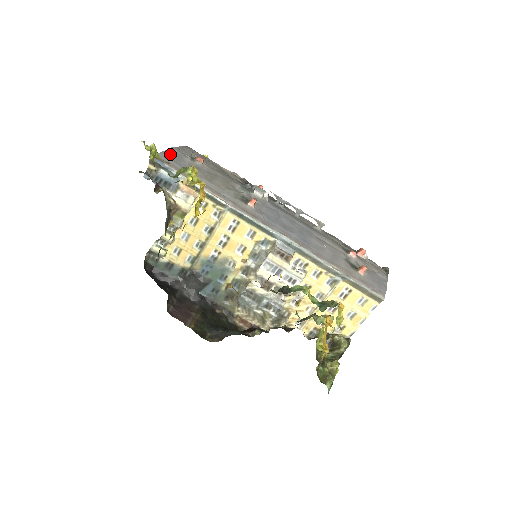
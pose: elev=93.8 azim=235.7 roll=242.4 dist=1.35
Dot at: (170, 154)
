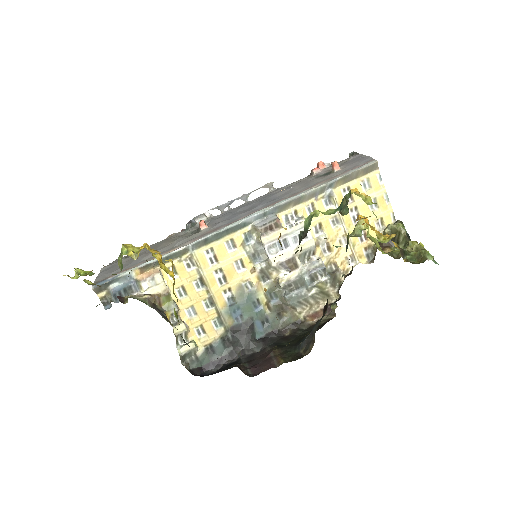
Dot at: (105, 272)
